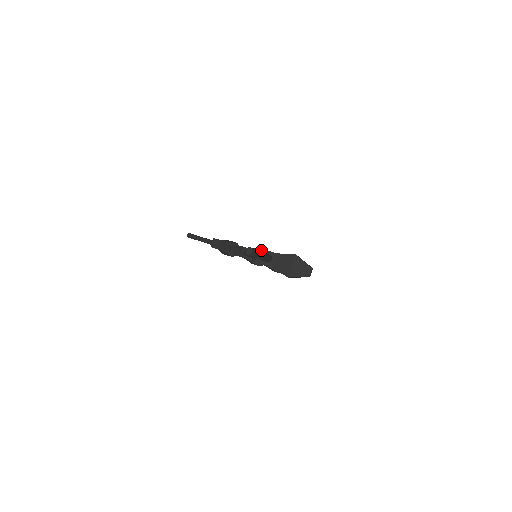
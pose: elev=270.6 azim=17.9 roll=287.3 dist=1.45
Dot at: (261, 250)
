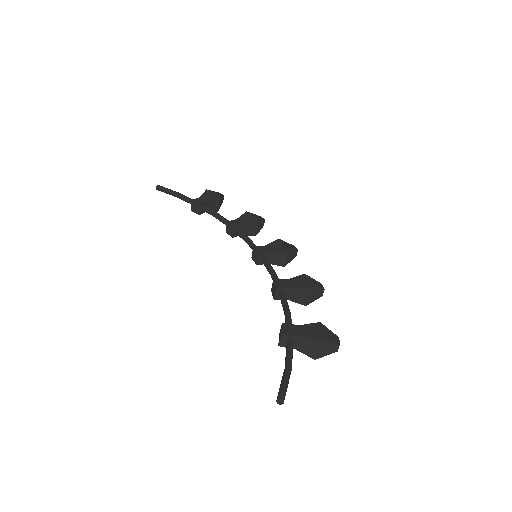
Dot at: (254, 221)
